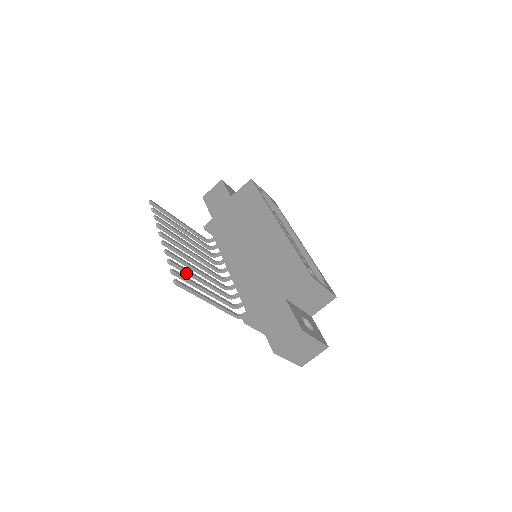
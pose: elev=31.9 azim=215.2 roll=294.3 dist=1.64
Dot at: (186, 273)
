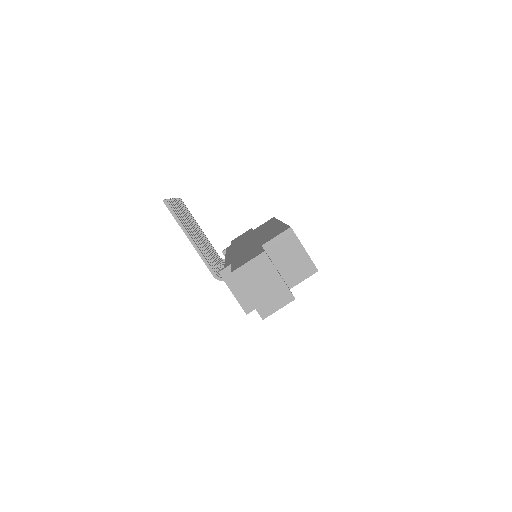
Dot at: occluded
